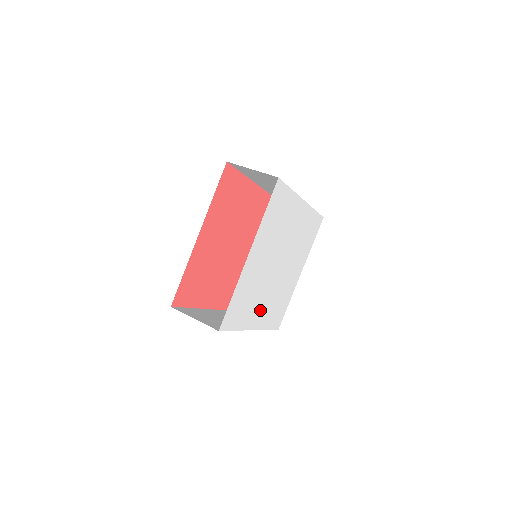
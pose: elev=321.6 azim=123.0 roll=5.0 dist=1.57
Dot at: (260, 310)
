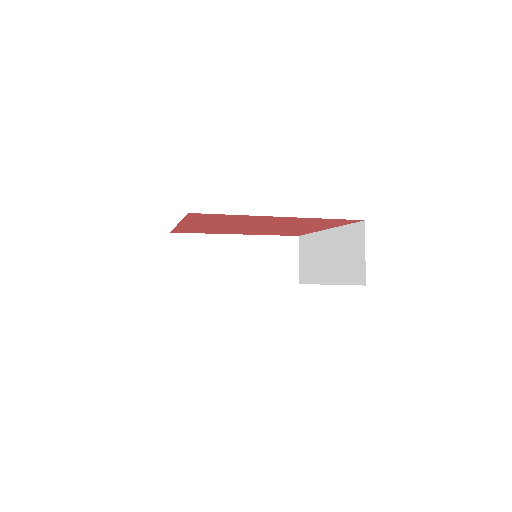
Dot at: occluded
